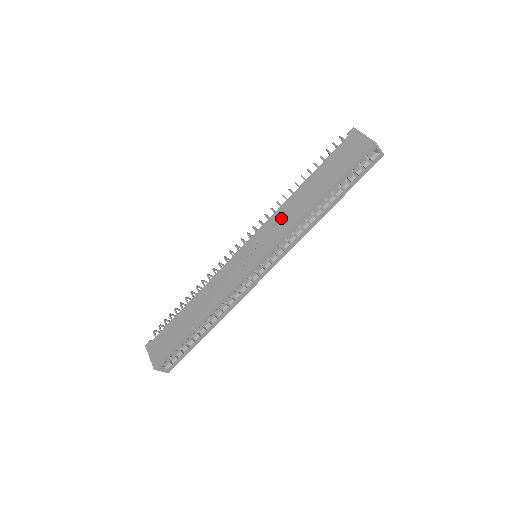
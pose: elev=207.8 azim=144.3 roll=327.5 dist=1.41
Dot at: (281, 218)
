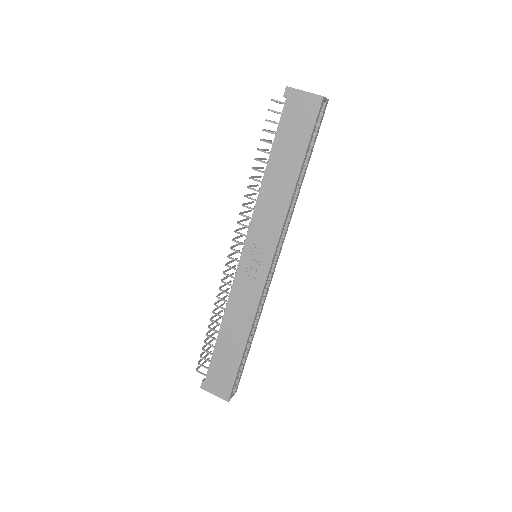
Dot at: (266, 213)
